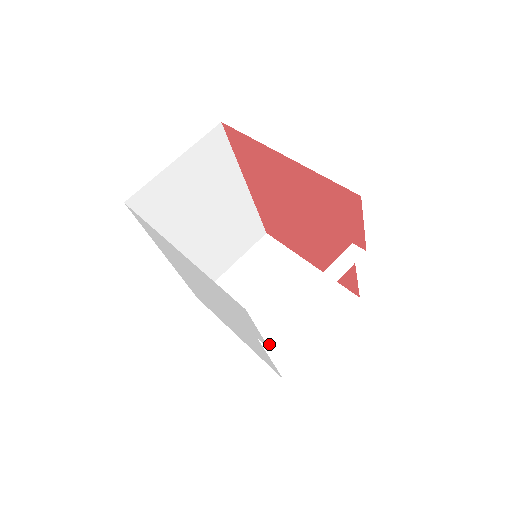
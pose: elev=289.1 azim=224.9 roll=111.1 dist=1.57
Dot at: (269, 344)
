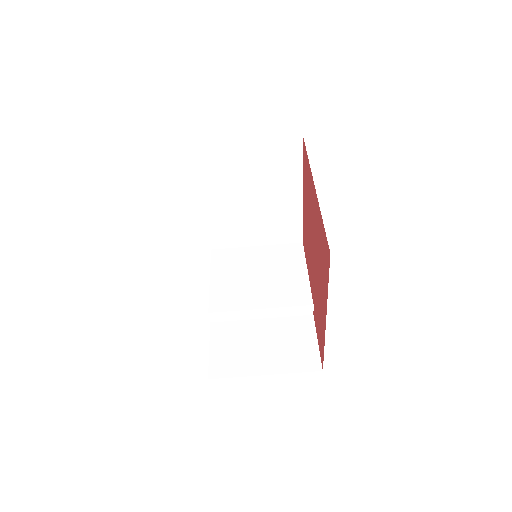
Dot at: (212, 320)
